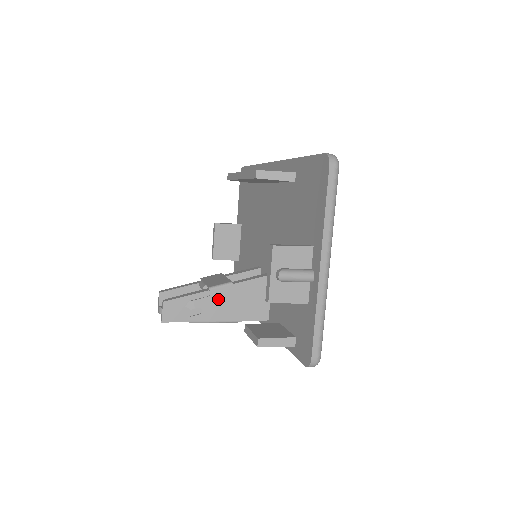
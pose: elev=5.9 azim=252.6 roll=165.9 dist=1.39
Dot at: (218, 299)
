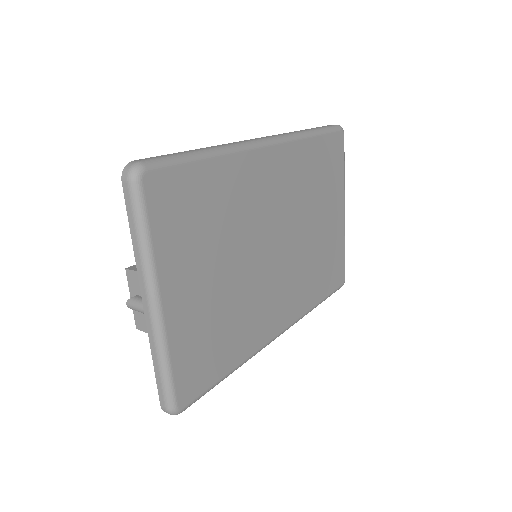
Dot at: occluded
